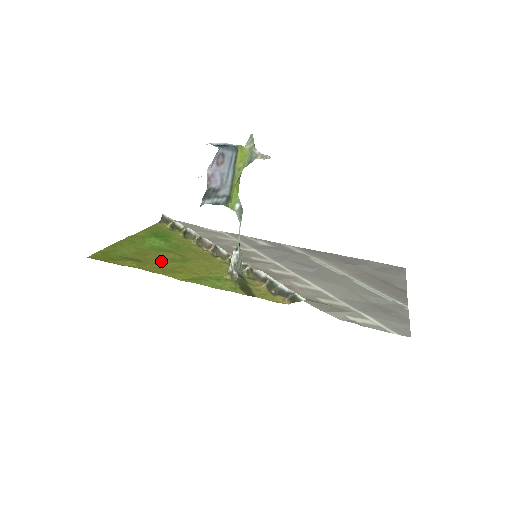
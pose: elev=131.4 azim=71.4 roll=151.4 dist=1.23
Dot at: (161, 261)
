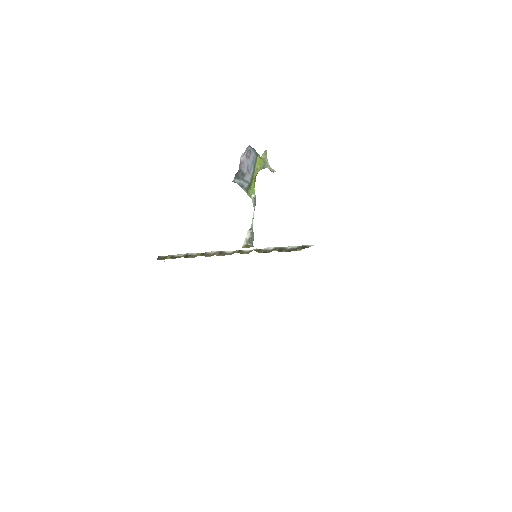
Dot at: occluded
